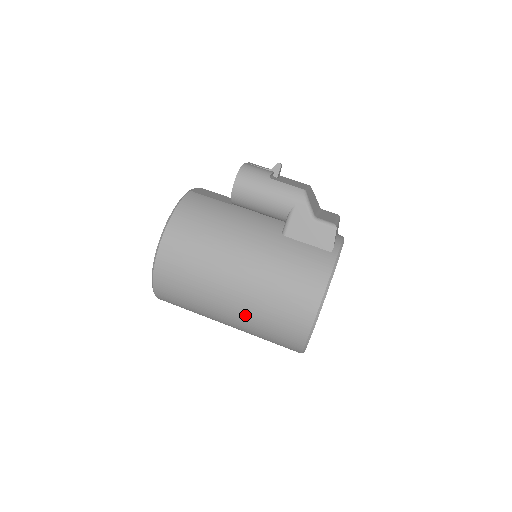
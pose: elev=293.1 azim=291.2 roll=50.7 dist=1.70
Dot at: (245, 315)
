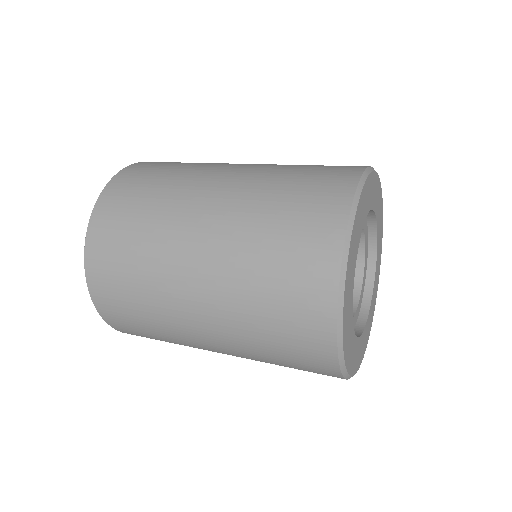
Dot at: (254, 174)
